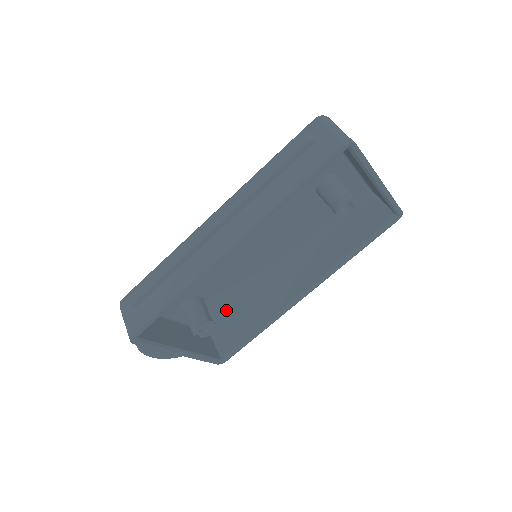
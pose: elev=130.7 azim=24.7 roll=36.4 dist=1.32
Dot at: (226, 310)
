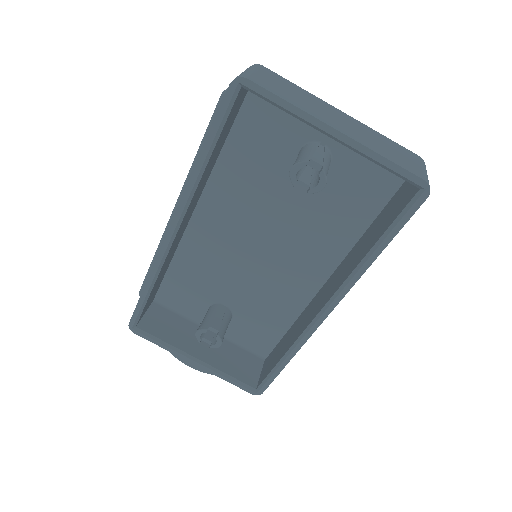
Dot at: (270, 332)
